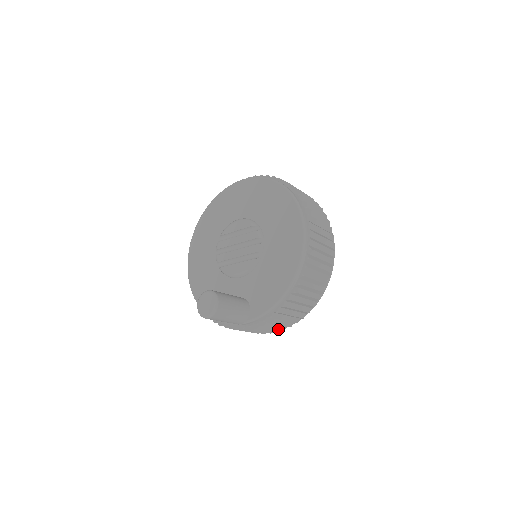
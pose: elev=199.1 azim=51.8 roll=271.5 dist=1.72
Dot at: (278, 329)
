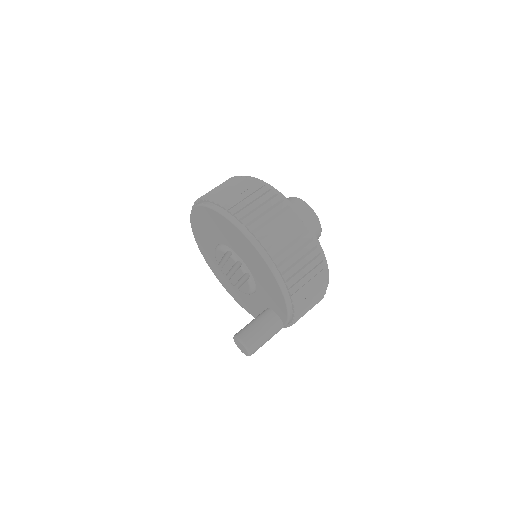
Dot at: occluded
